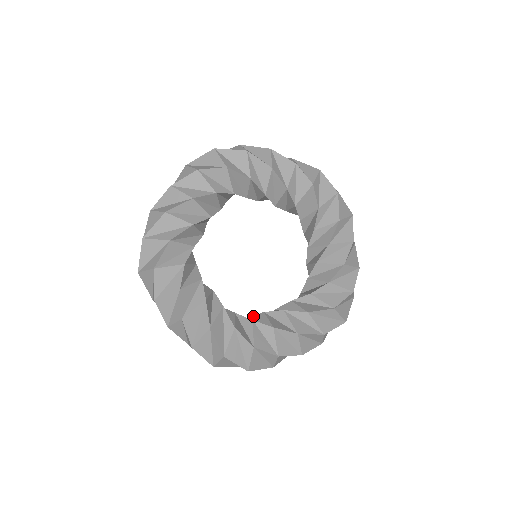
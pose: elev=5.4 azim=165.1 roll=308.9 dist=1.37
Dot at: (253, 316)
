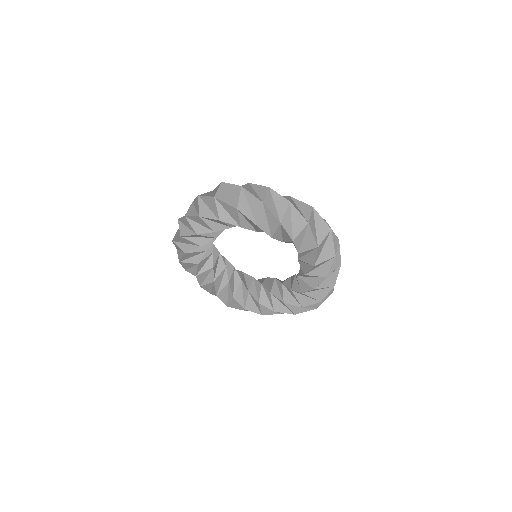
Dot at: (257, 280)
